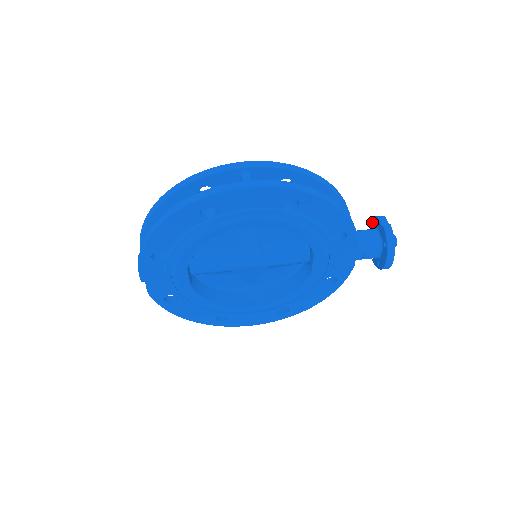
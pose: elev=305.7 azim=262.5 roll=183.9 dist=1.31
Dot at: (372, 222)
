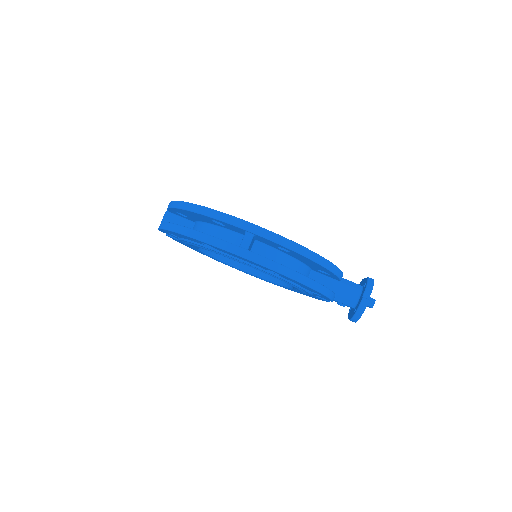
Dot at: (366, 279)
